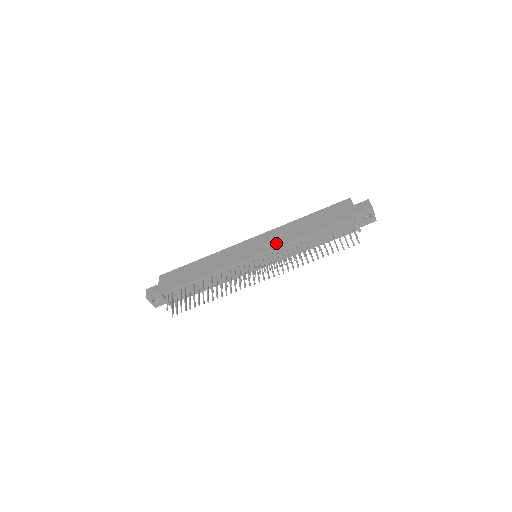
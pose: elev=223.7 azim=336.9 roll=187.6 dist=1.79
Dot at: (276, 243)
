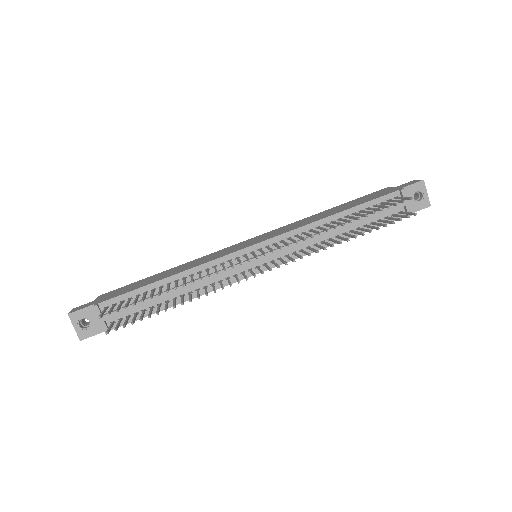
Dot at: (288, 229)
